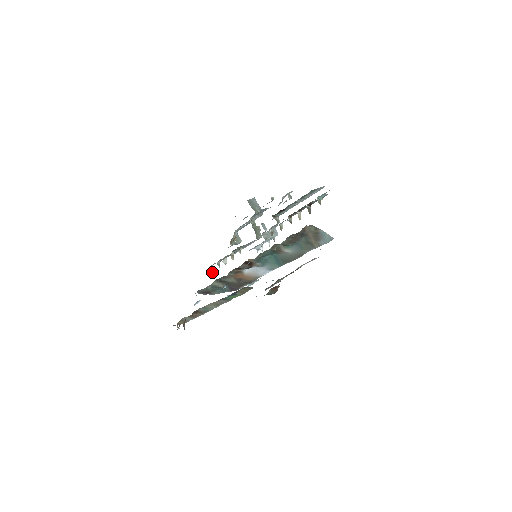
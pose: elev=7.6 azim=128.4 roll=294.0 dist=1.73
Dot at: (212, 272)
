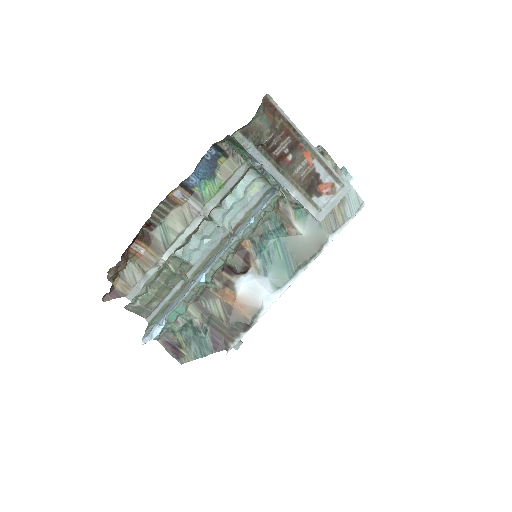
Dot at: occluded
